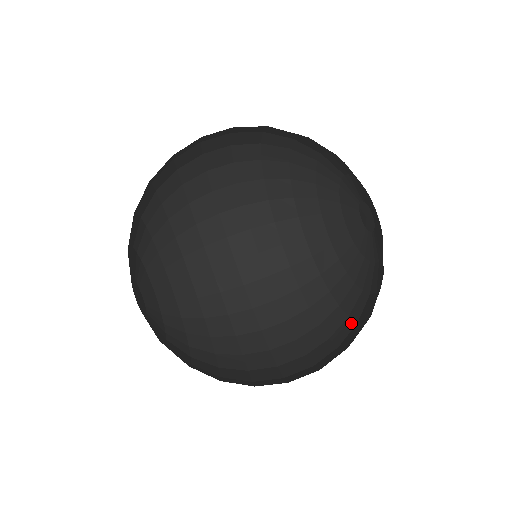
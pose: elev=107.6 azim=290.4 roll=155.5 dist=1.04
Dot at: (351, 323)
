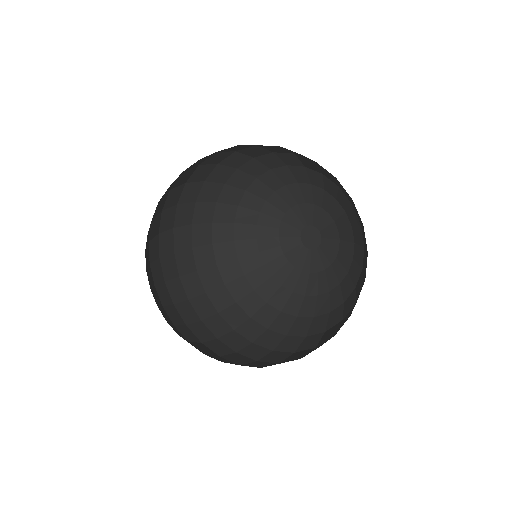
Dot at: (322, 317)
